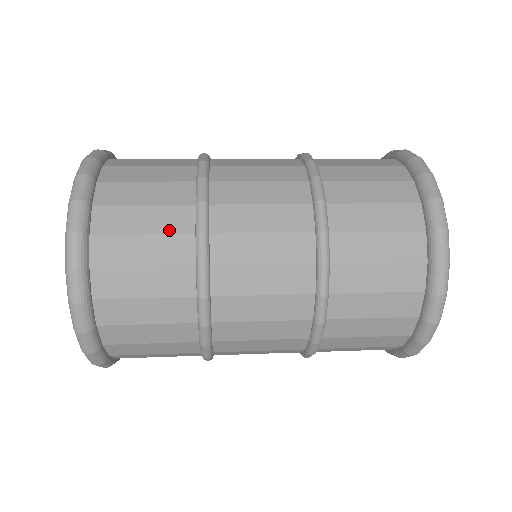
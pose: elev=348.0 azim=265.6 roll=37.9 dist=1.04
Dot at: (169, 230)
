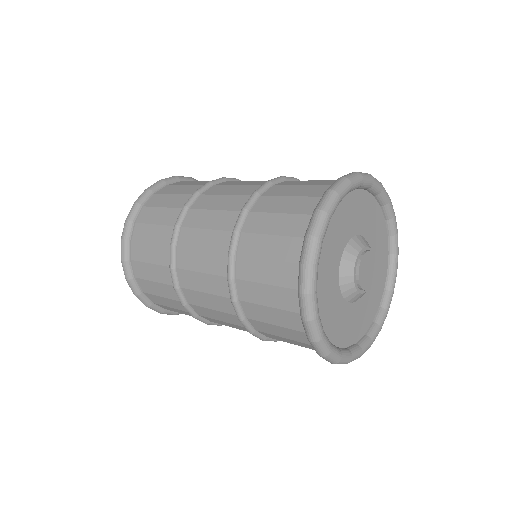
Dot at: (186, 193)
